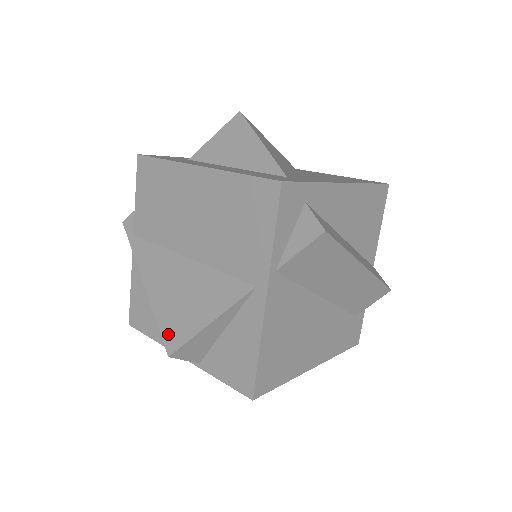
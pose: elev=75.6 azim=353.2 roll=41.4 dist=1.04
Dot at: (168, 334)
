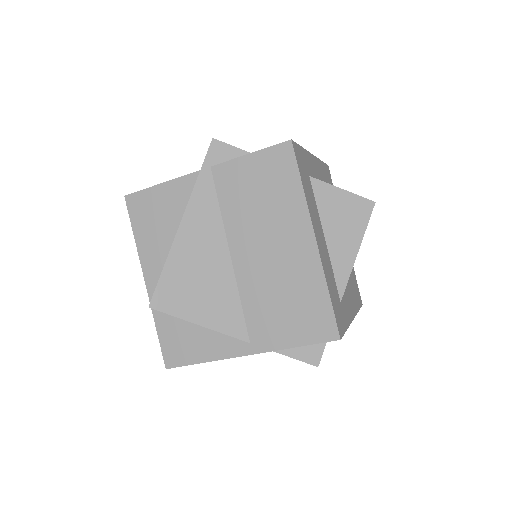
Dot at: (163, 291)
